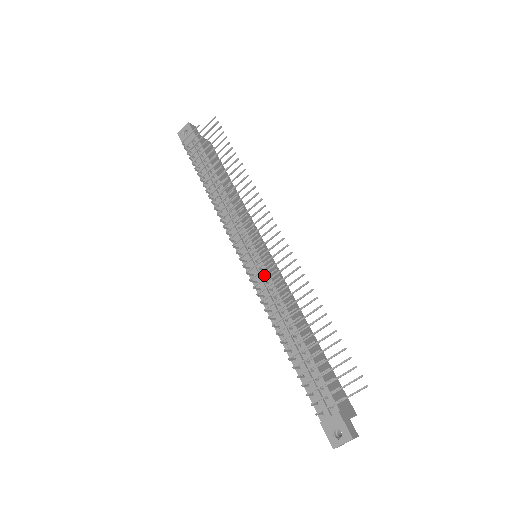
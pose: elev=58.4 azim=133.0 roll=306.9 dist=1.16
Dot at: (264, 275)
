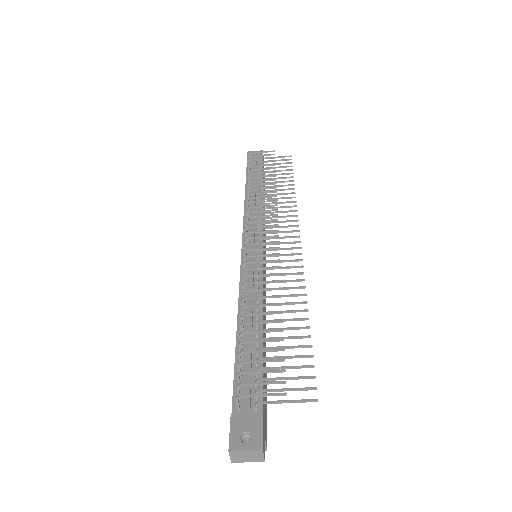
Dot at: (258, 266)
